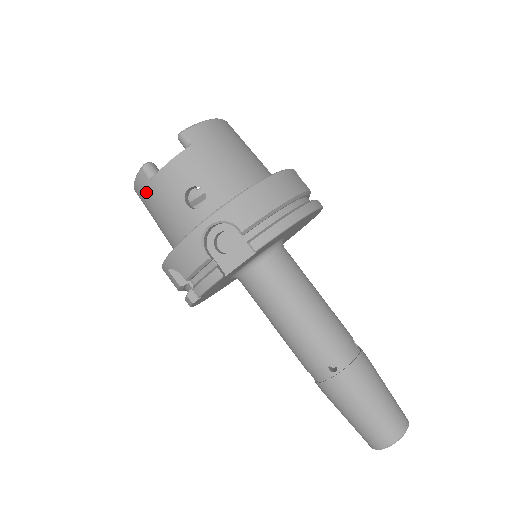
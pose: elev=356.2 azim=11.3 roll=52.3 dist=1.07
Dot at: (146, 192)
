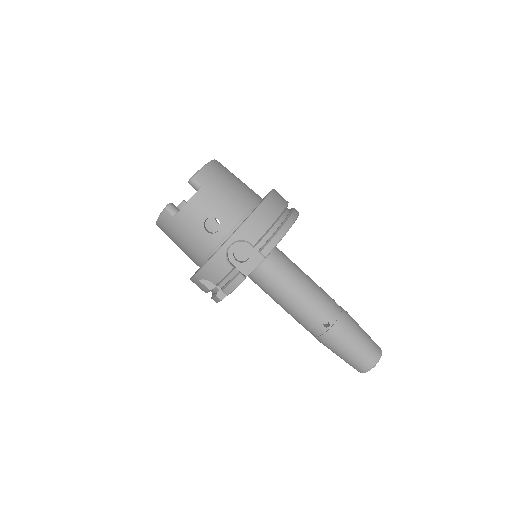
Dot at: (170, 226)
